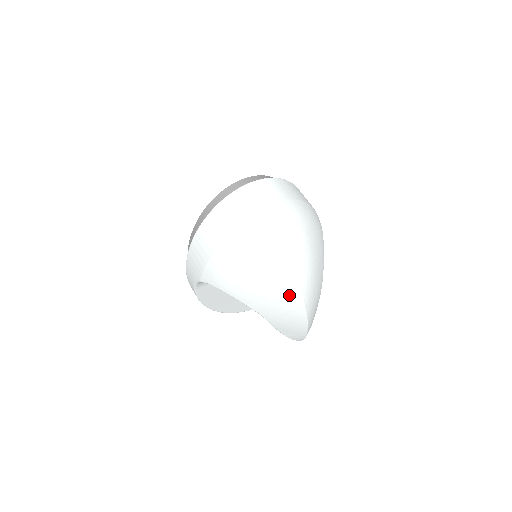
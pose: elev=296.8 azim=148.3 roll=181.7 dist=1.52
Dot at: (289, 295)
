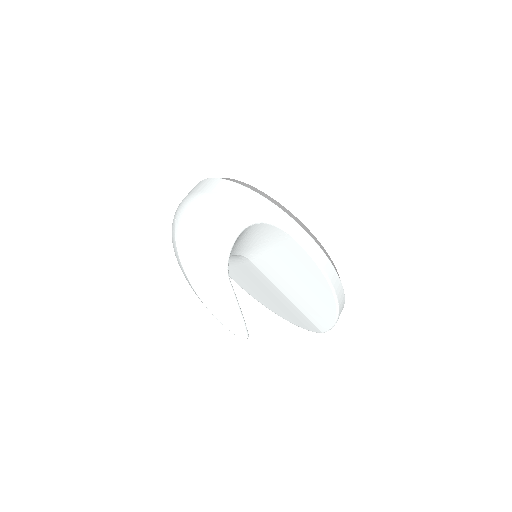
Dot at: (180, 266)
